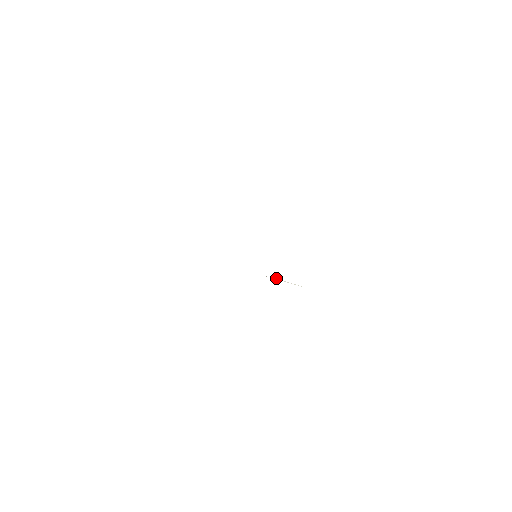
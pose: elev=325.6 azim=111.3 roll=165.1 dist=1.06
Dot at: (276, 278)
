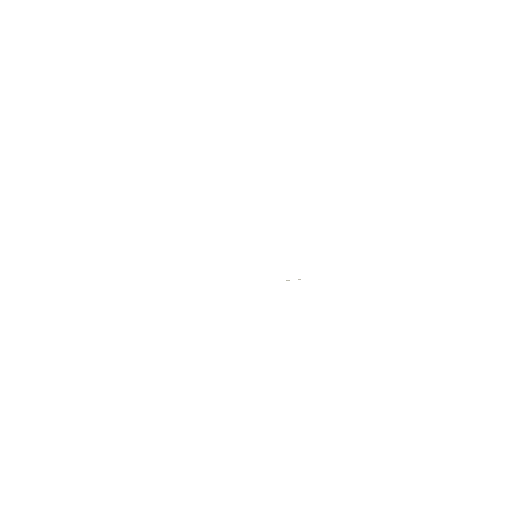
Dot at: (288, 280)
